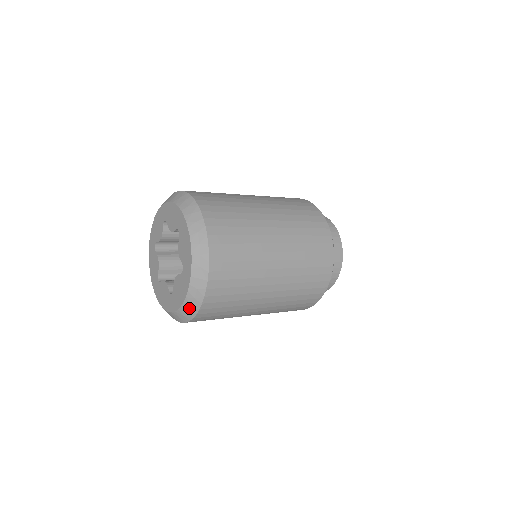
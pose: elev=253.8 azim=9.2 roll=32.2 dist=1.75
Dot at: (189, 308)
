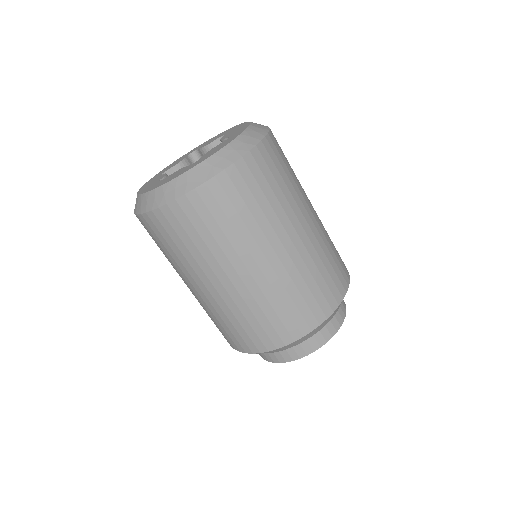
Dot at: (160, 195)
